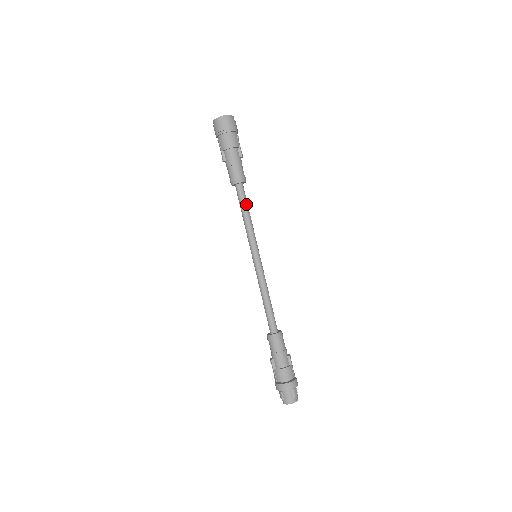
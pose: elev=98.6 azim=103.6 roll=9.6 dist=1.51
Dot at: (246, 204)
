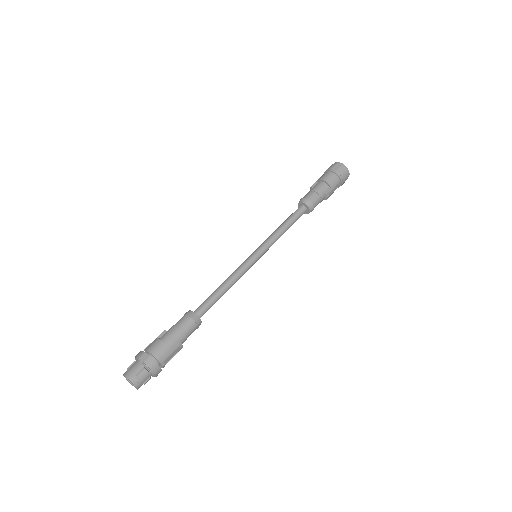
Dot at: (292, 220)
